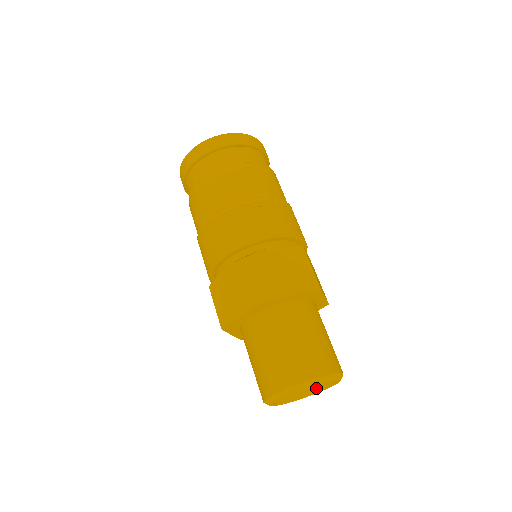
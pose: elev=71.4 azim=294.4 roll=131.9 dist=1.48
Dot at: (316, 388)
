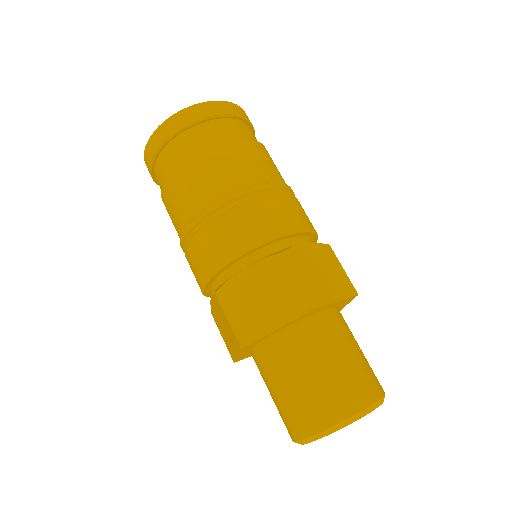
Dot at: occluded
